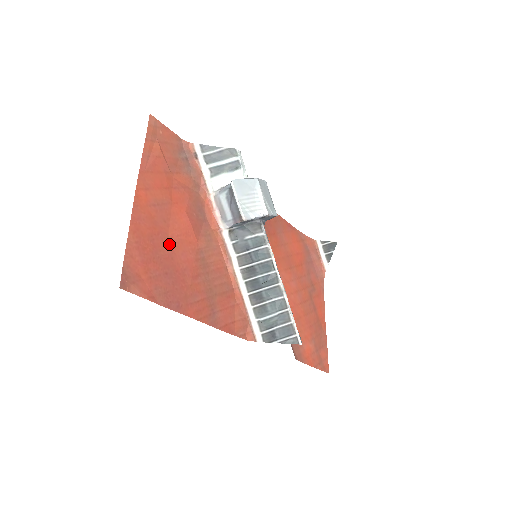
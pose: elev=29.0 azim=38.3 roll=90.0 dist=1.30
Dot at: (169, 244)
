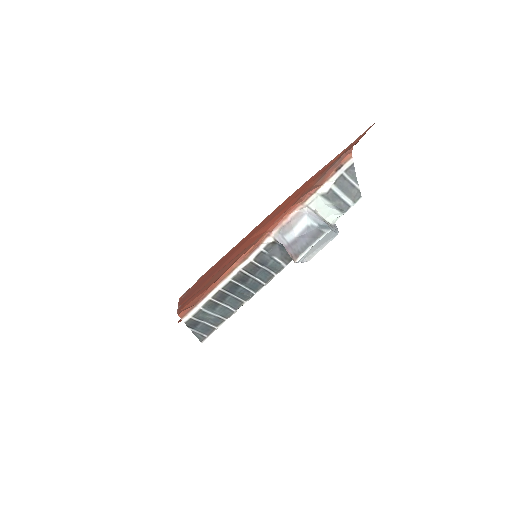
Dot at: (240, 247)
